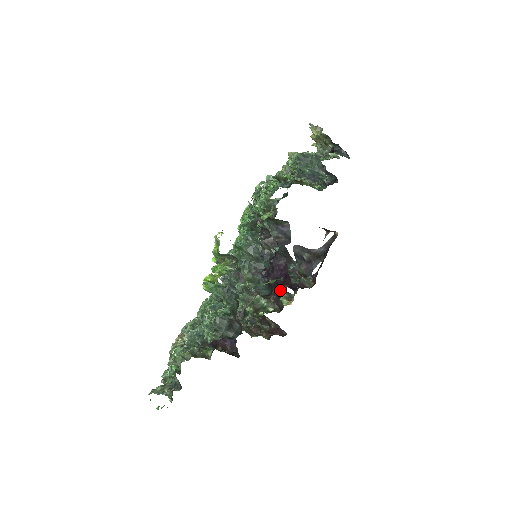
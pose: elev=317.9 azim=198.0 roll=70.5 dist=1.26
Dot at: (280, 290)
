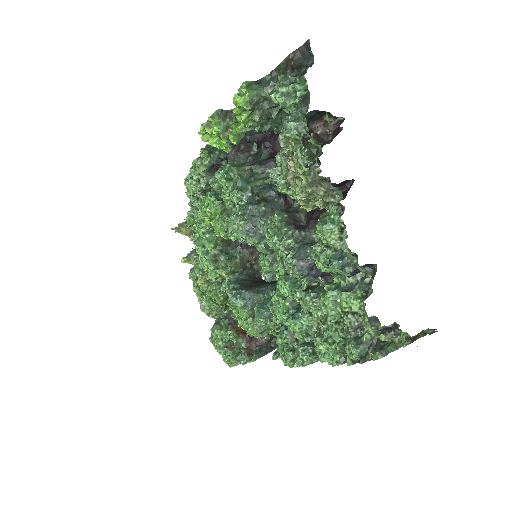
Dot at: occluded
